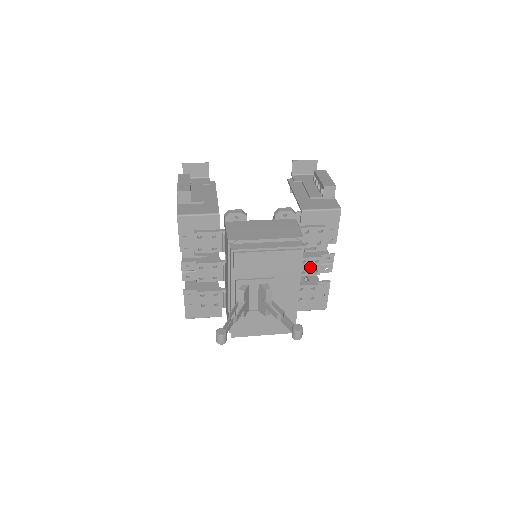
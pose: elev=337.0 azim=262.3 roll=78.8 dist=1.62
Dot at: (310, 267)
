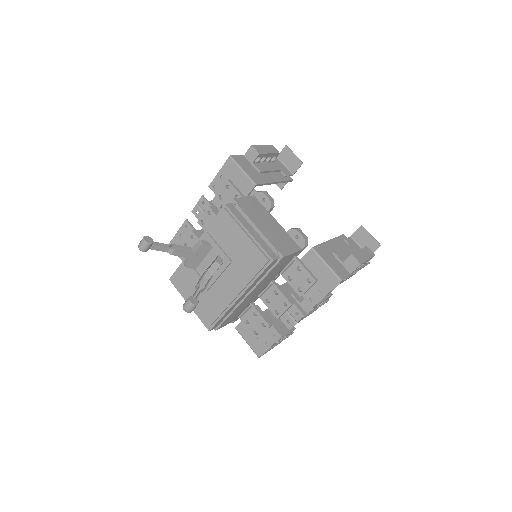
Dot at: (277, 303)
